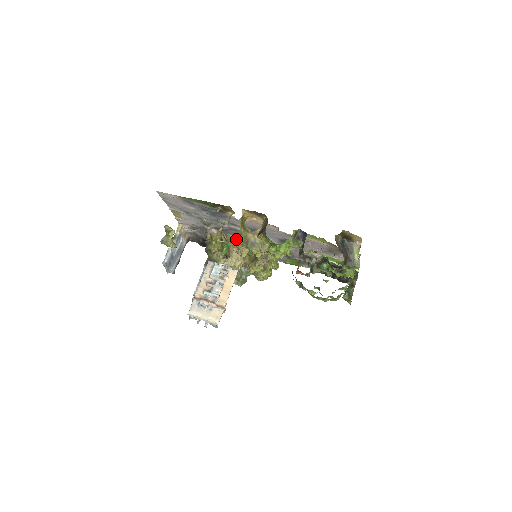
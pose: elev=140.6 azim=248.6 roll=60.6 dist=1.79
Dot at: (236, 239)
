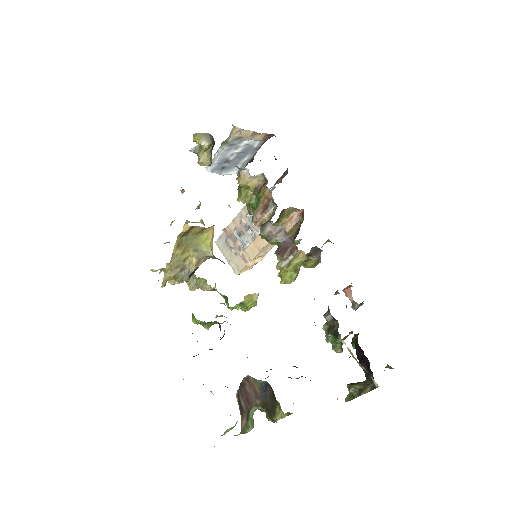
Dot at: (271, 200)
